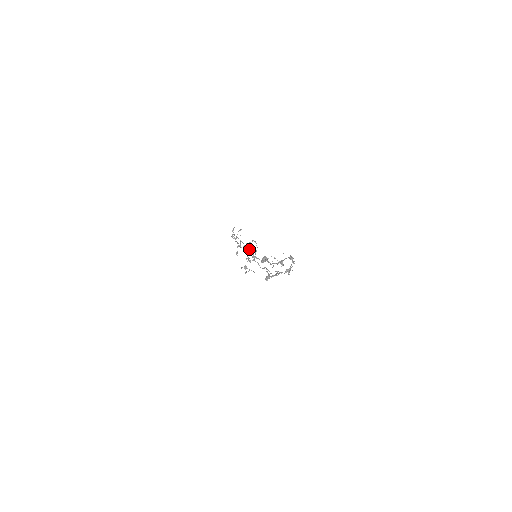
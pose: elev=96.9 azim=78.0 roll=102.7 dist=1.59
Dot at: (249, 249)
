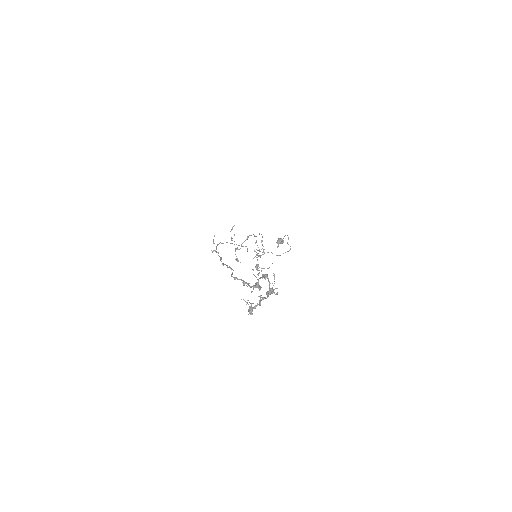
Dot at: (229, 267)
